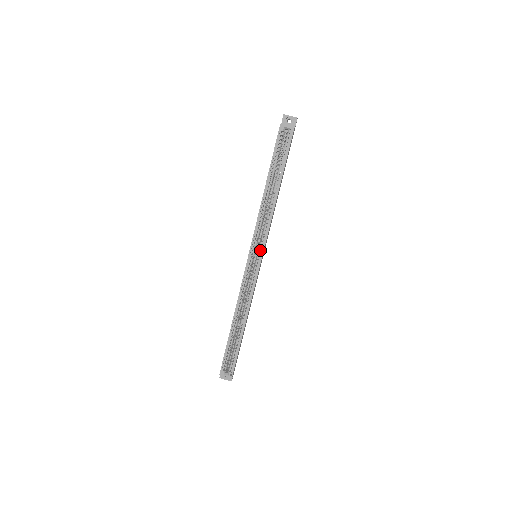
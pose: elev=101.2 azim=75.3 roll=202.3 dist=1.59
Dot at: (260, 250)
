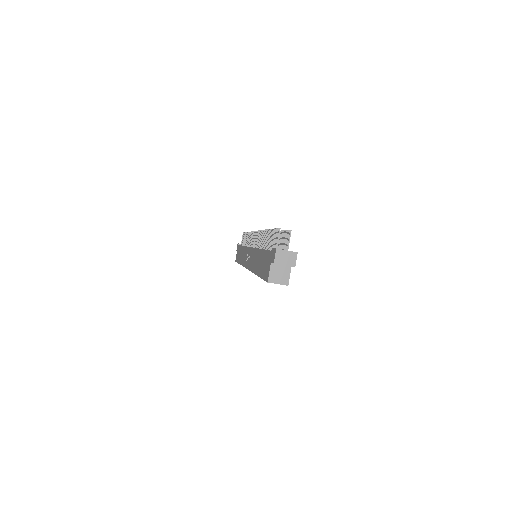
Dot at: occluded
